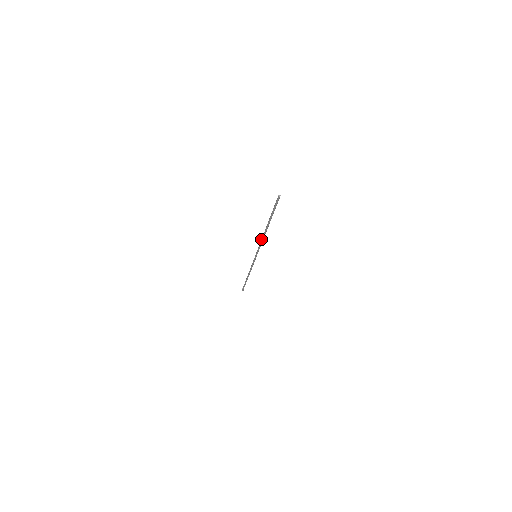
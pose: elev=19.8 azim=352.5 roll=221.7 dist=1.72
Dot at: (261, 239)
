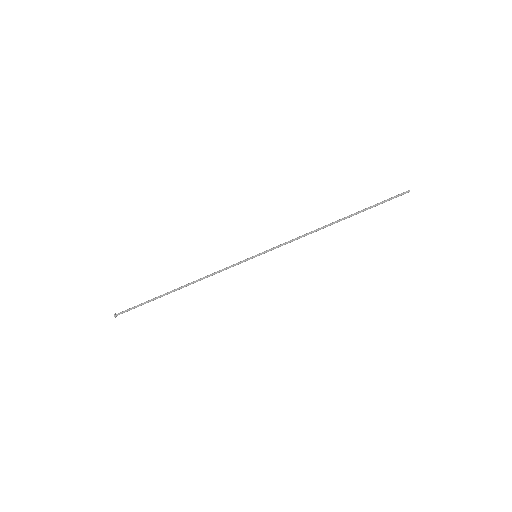
Dot at: (307, 233)
